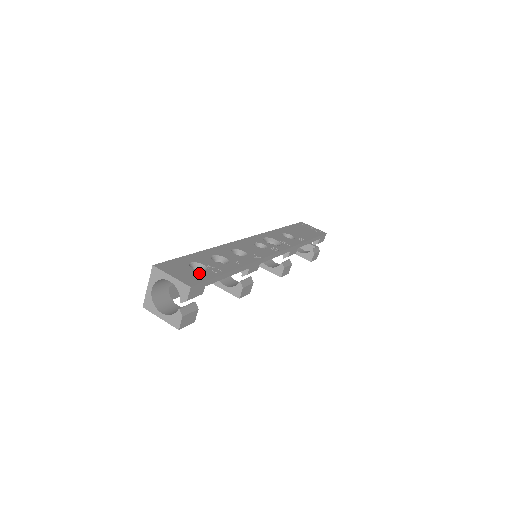
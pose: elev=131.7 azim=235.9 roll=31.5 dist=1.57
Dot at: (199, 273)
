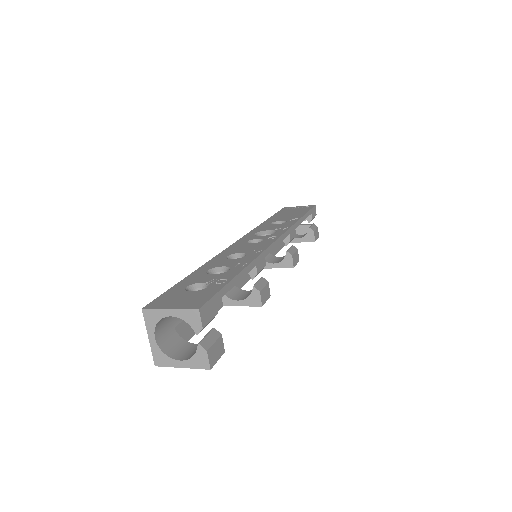
Dot at: (201, 292)
